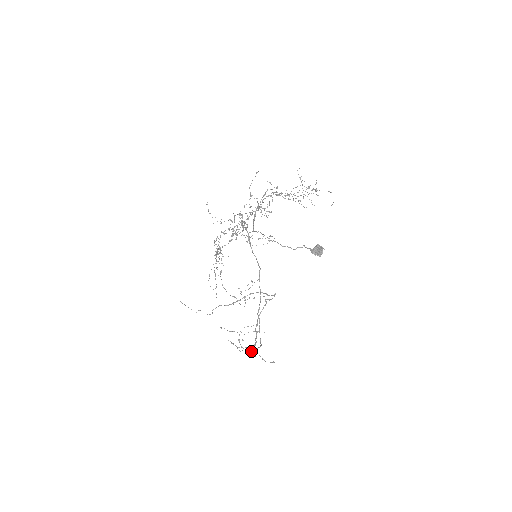
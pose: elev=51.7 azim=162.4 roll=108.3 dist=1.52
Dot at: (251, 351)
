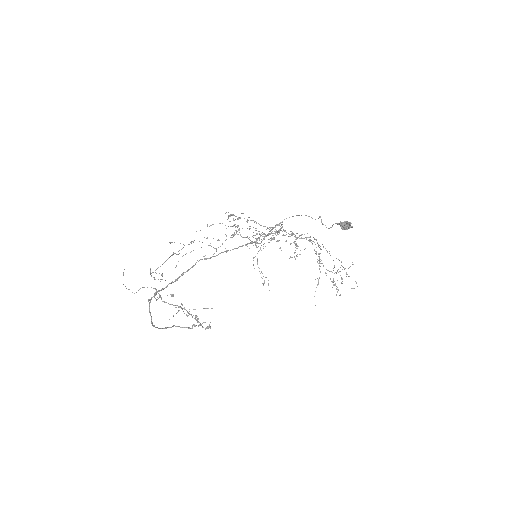
Dot at: (149, 299)
